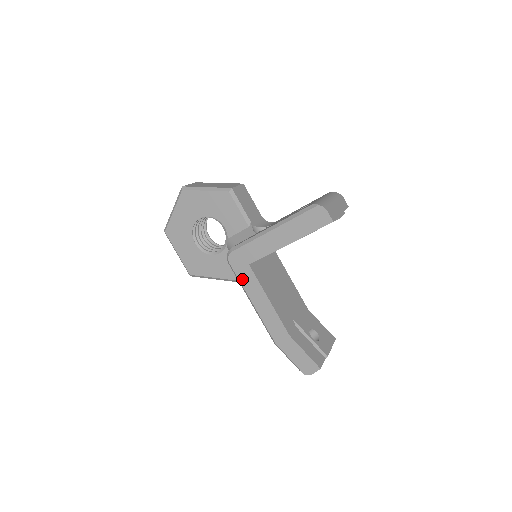
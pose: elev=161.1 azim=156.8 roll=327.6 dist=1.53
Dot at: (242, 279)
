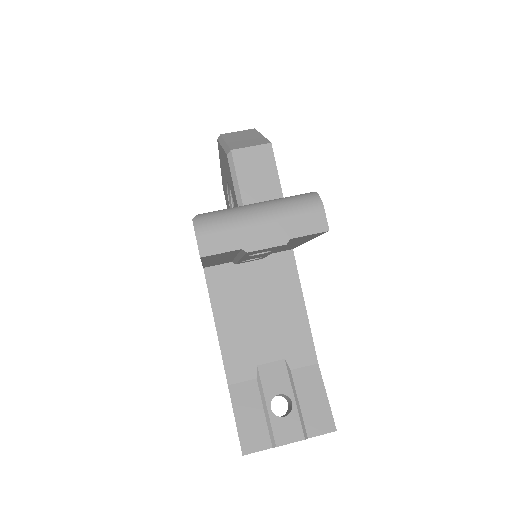
Dot at: occluded
